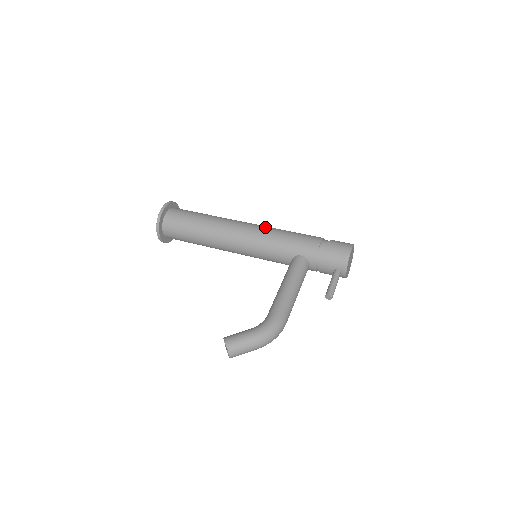
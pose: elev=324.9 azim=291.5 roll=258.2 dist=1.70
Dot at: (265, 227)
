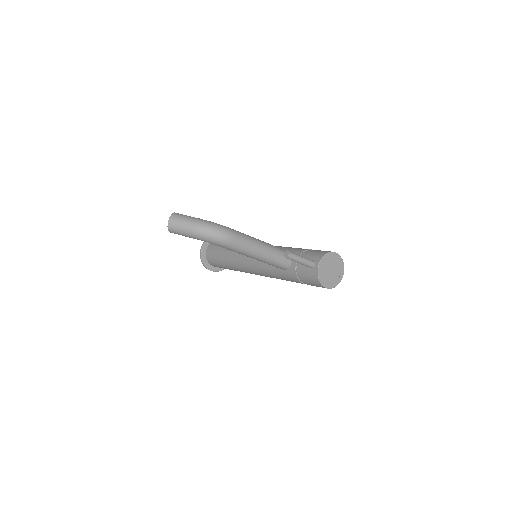
Dot at: occluded
